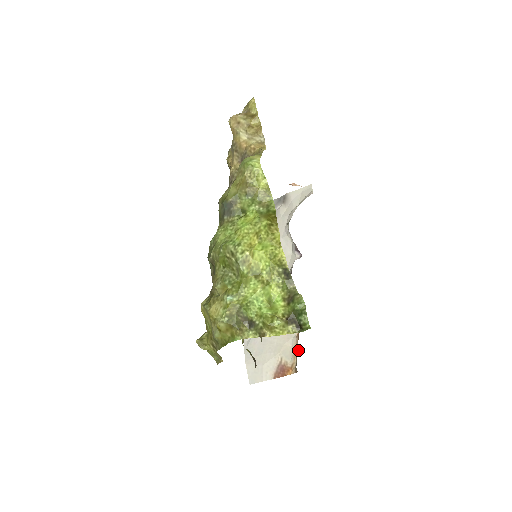
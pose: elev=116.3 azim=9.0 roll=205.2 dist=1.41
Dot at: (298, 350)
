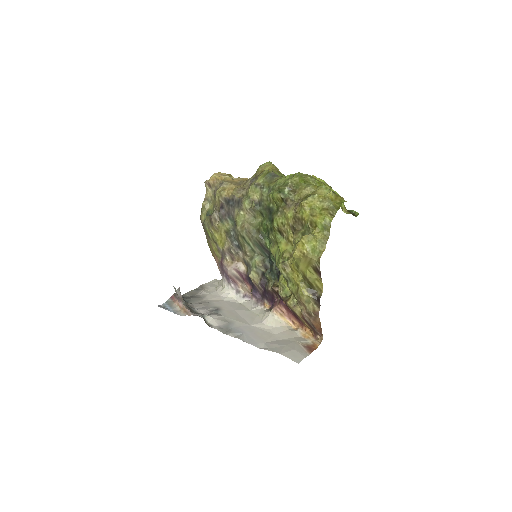
Dot at: (309, 330)
